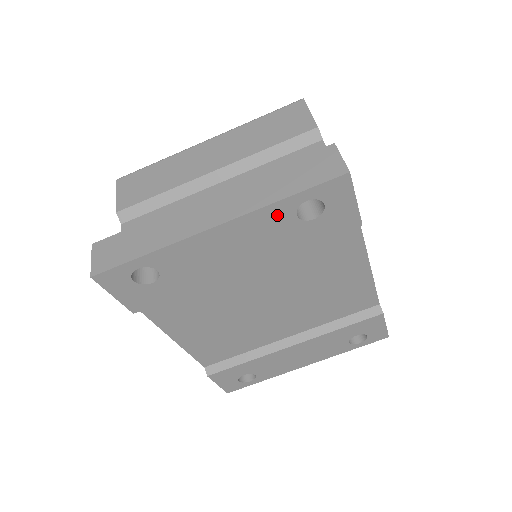
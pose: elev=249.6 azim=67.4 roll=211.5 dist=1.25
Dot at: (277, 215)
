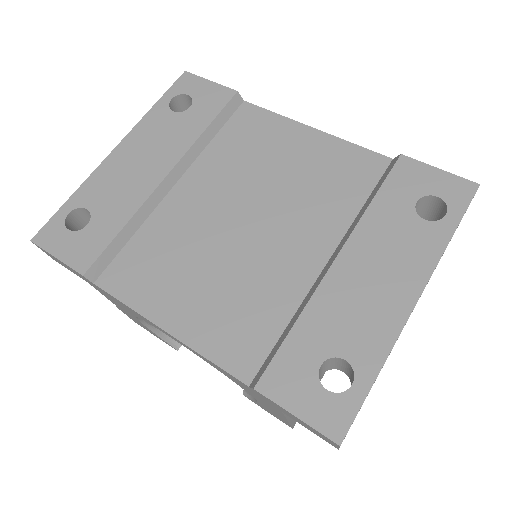
Dot at: (157, 119)
